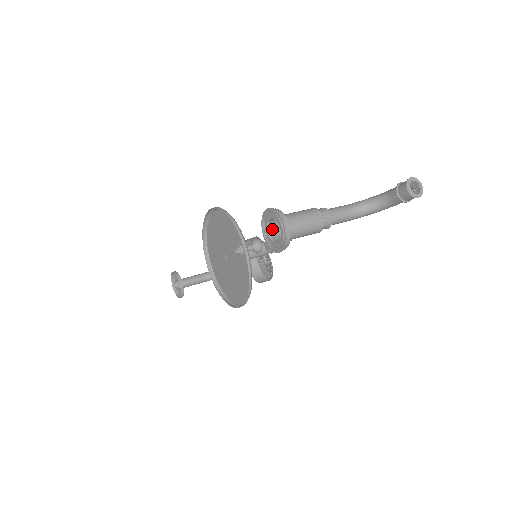
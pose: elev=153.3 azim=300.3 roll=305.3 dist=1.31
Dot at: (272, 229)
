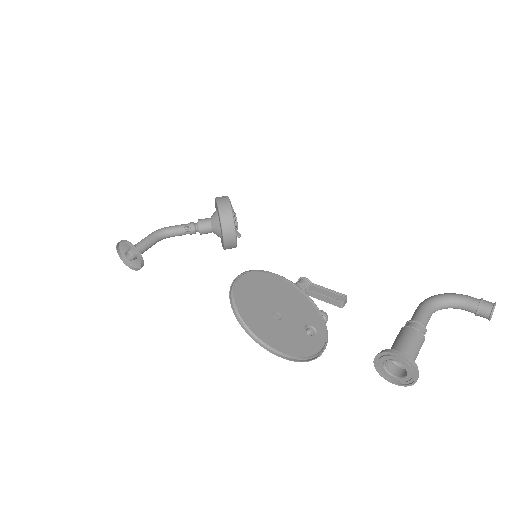
Dot at: (387, 359)
